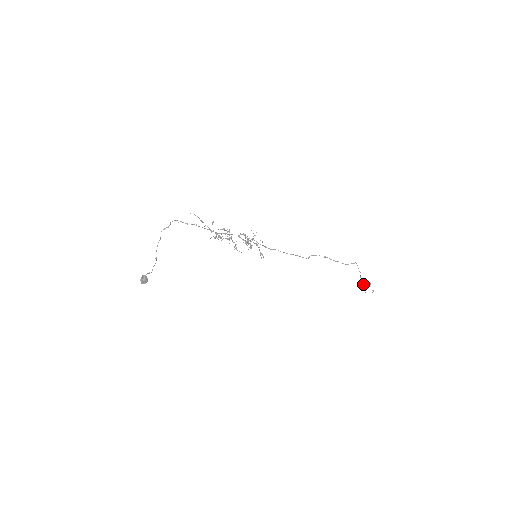
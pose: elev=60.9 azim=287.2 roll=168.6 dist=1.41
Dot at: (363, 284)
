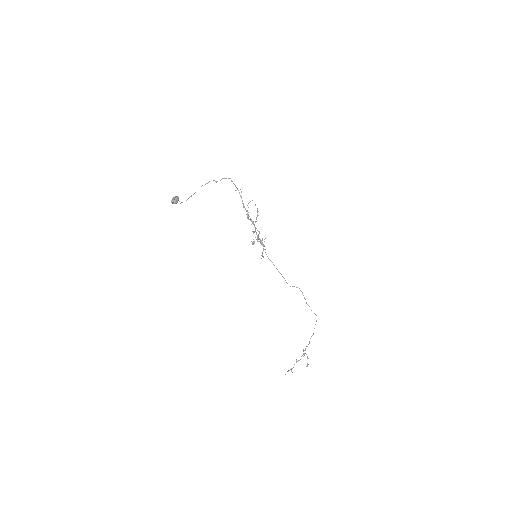
Dot at: (302, 355)
